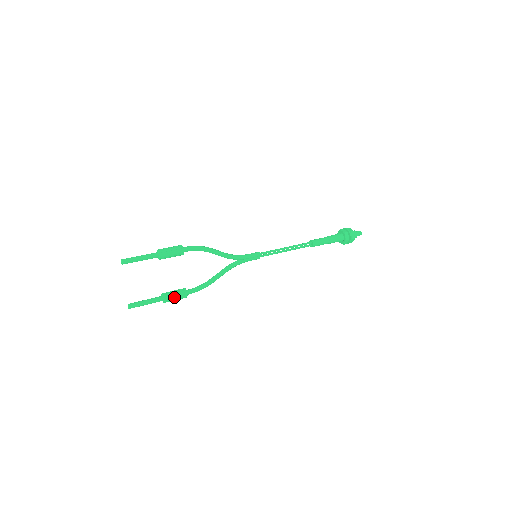
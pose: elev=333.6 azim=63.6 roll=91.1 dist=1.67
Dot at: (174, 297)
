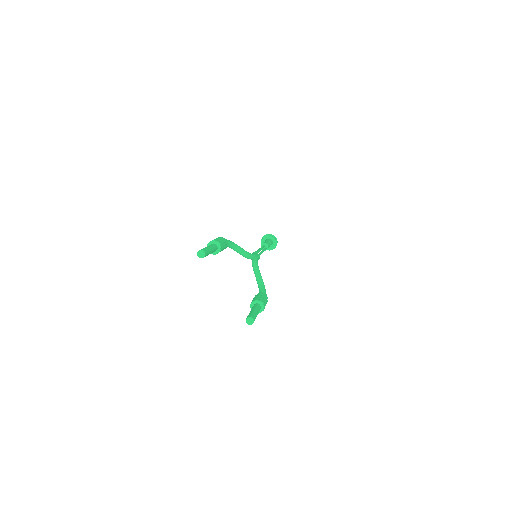
Dot at: (263, 298)
